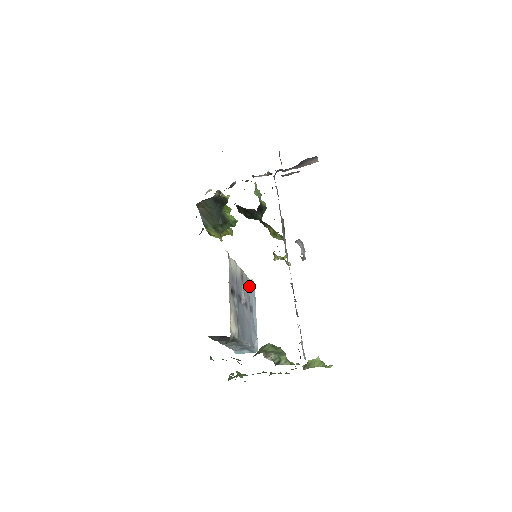
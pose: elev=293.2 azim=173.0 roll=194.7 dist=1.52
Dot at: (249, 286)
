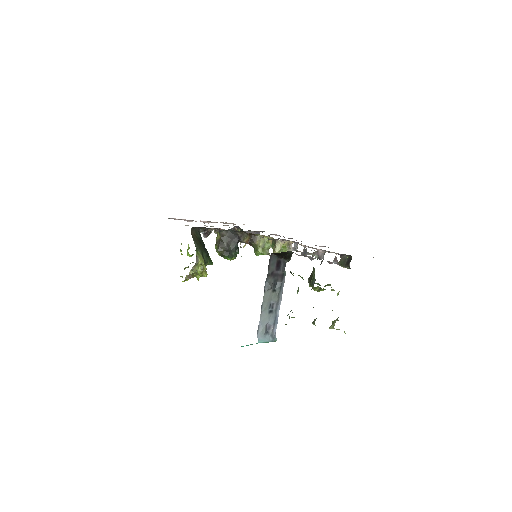
Dot at: occluded
